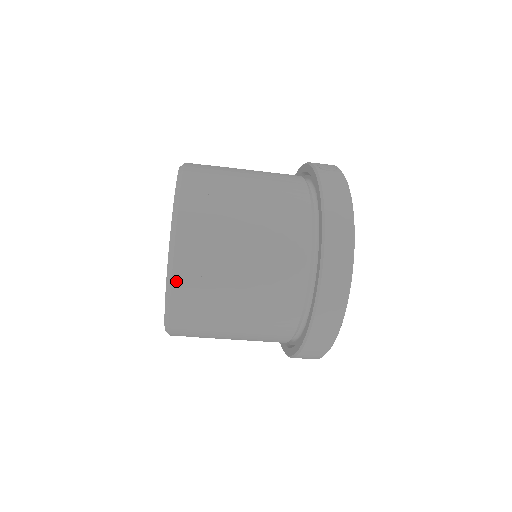
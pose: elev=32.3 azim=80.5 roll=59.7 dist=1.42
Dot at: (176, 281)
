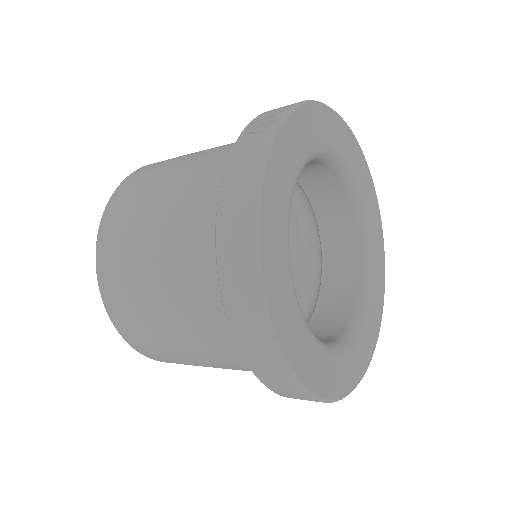
Dot at: (119, 328)
